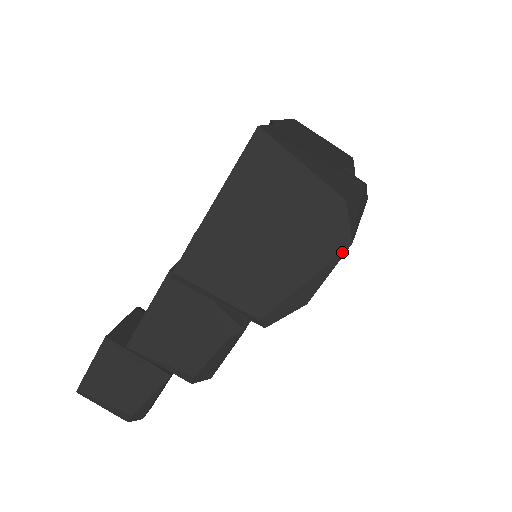
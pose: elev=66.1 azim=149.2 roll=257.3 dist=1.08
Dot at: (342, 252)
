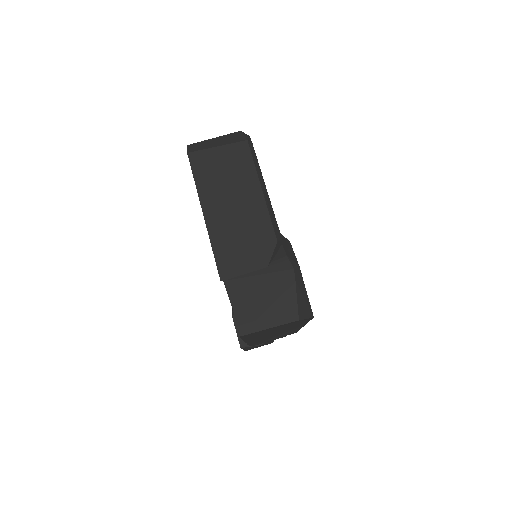
Dot at: occluded
